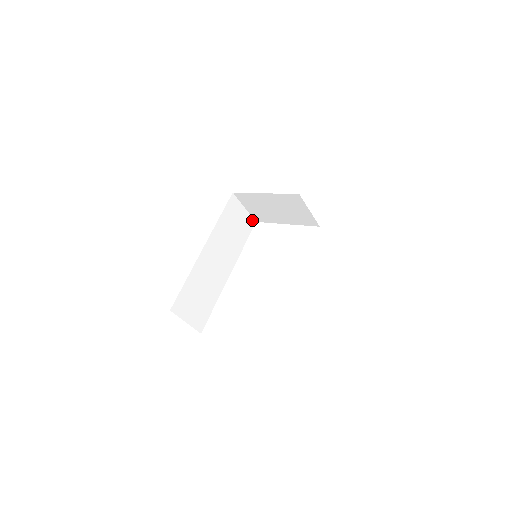
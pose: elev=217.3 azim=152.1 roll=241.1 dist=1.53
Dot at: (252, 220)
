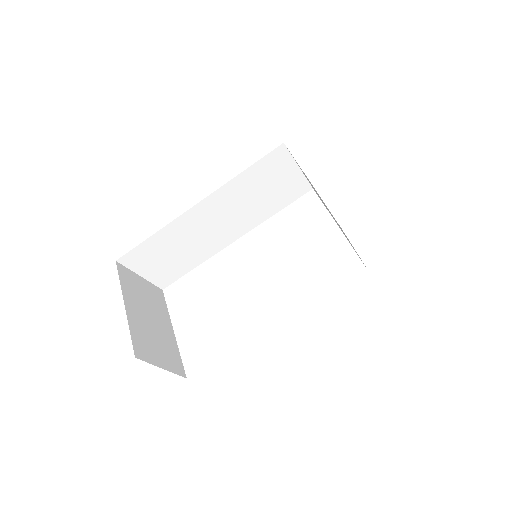
Dot at: (307, 185)
